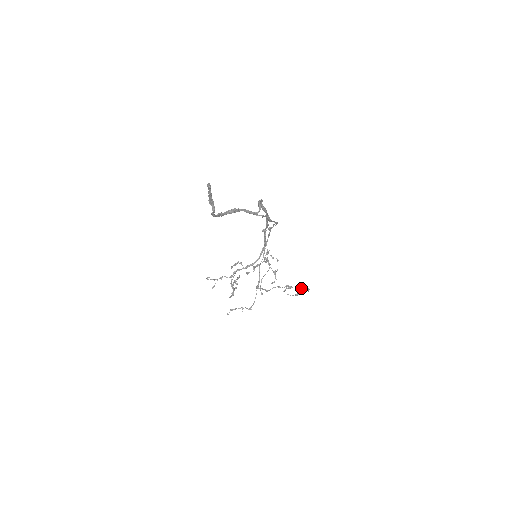
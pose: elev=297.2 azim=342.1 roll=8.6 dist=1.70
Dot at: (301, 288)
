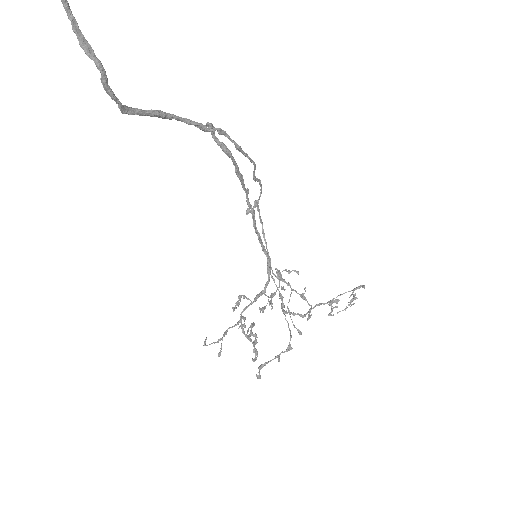
Dot at: occluded
